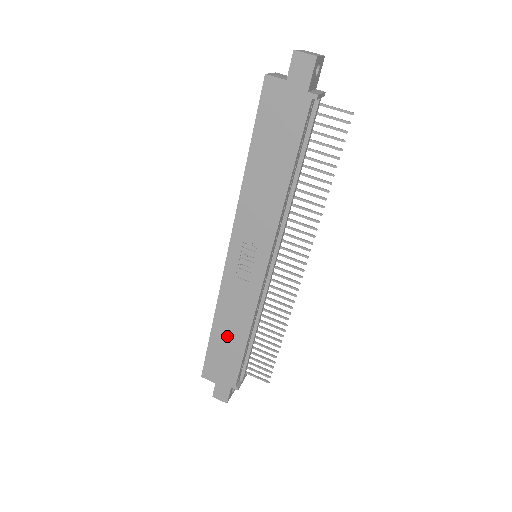
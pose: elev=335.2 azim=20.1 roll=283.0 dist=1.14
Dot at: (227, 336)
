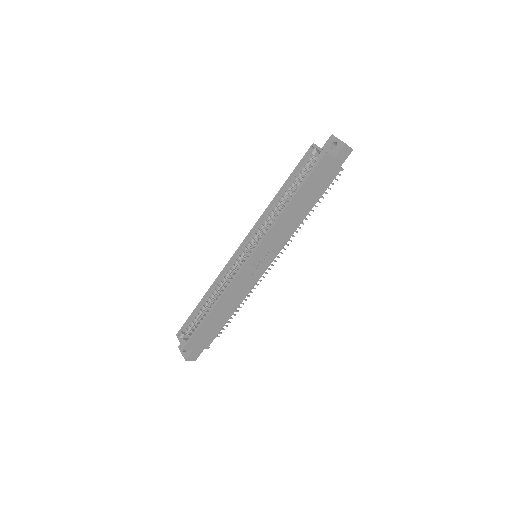
Dot at: (220, 314)
